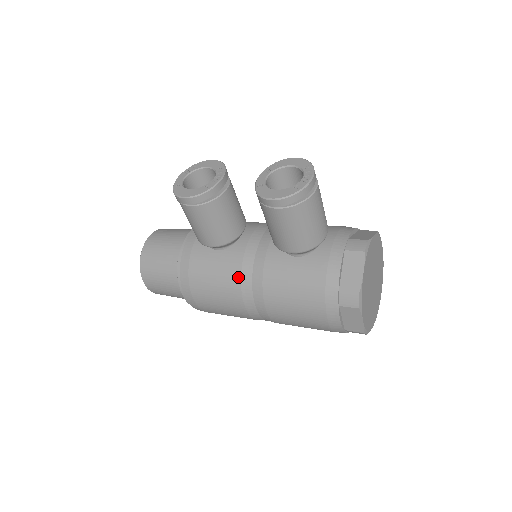
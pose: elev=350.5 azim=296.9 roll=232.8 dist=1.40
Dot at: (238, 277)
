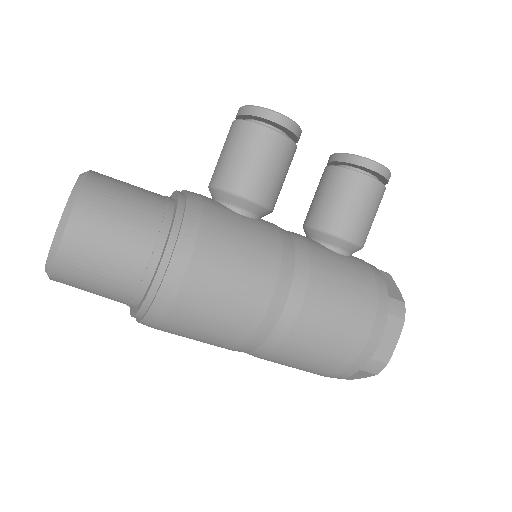
Dot at: (278, 249)
